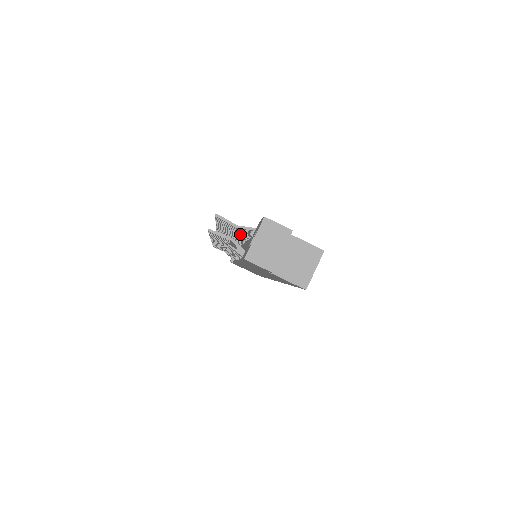
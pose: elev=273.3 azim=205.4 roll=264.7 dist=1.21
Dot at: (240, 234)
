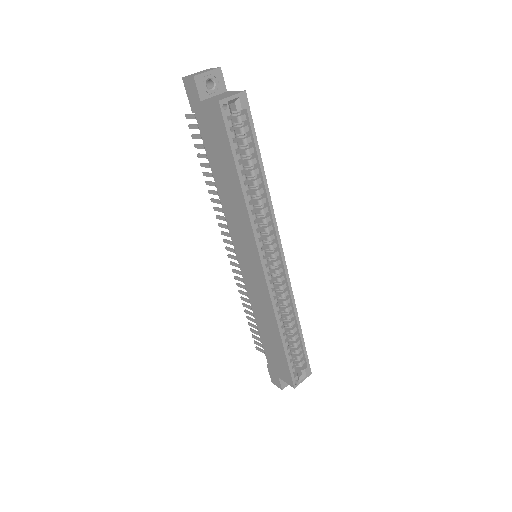
Dot at: occluded
